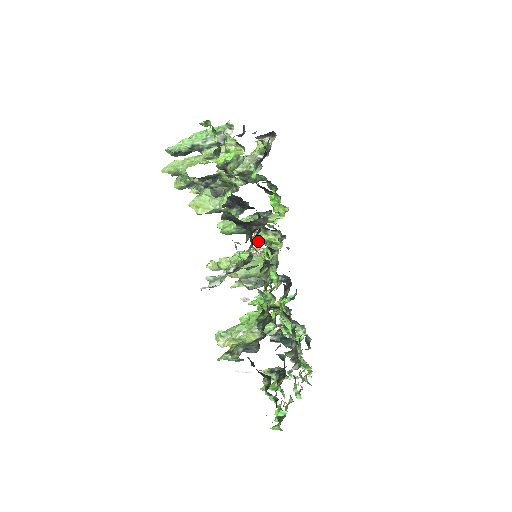
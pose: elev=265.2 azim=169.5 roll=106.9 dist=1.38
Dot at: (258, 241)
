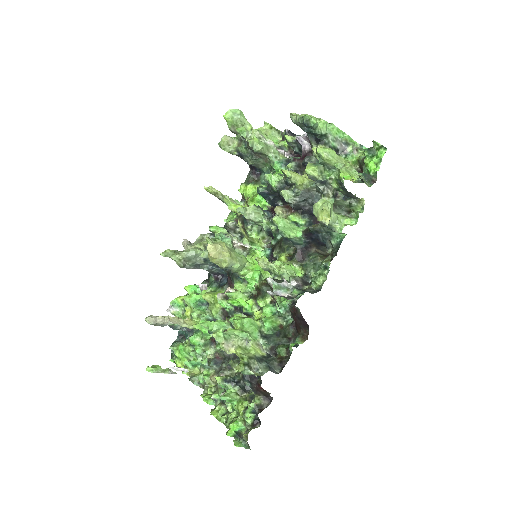
Dot at: (232, 228)
